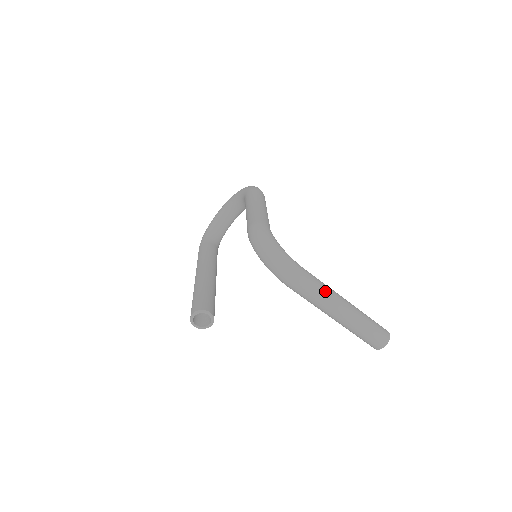
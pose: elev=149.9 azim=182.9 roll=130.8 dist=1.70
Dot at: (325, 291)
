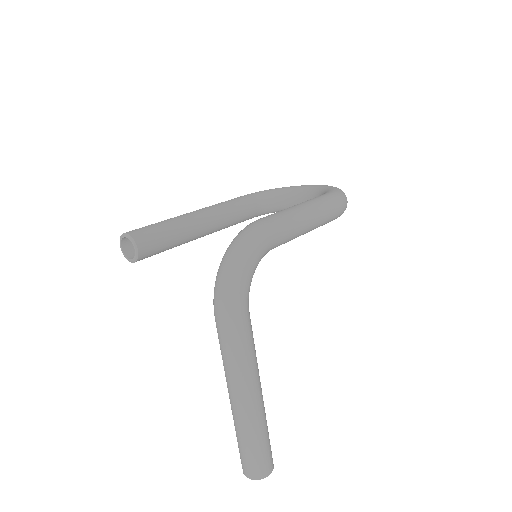
Dot at: (242, 362)
